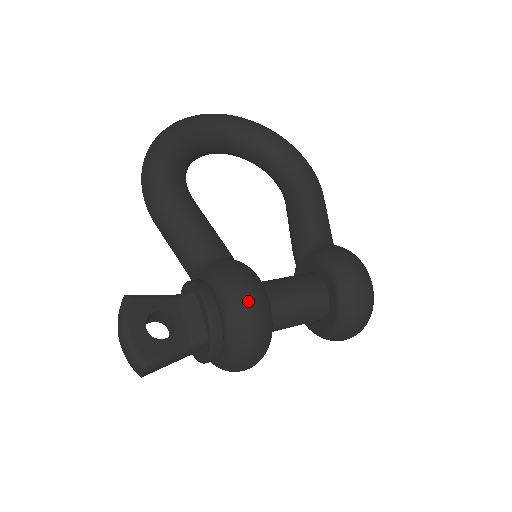
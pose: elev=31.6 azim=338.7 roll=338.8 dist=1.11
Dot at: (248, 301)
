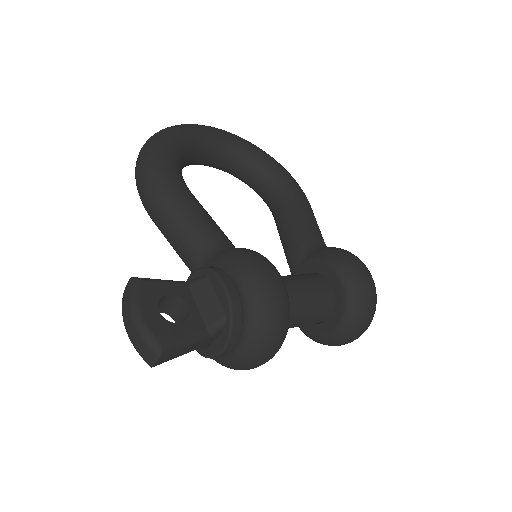
Dot at: (269, 282)
